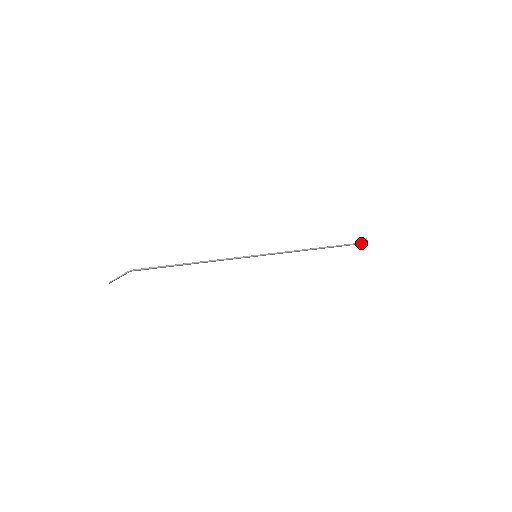
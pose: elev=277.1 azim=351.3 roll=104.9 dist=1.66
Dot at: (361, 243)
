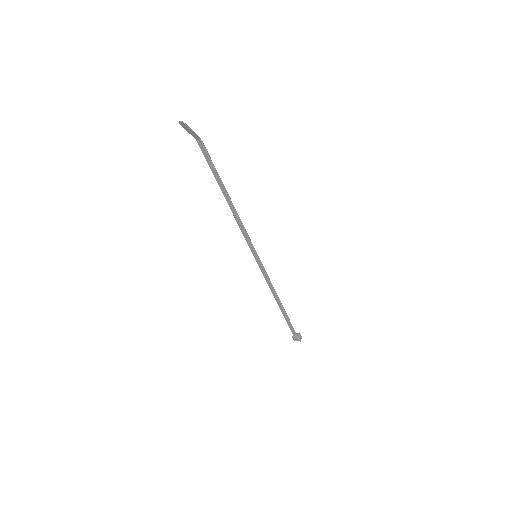
Dot at: (298, 336)
